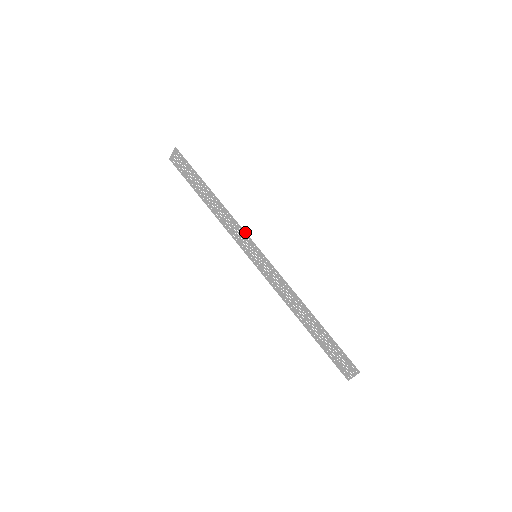
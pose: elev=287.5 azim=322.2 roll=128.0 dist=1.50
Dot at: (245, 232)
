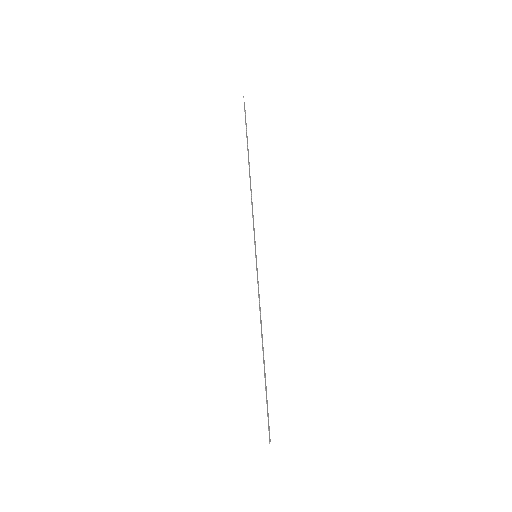
Dot at: (253, 225)
